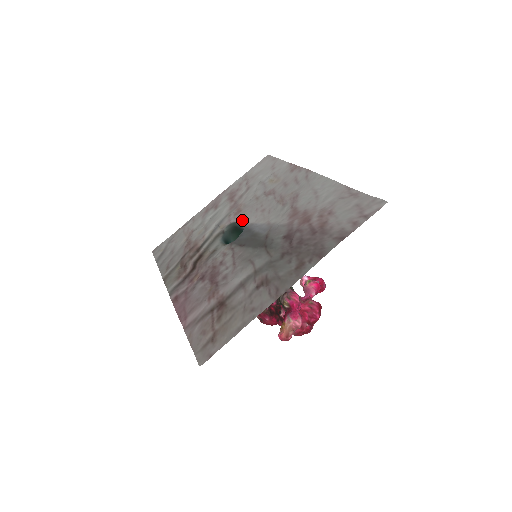
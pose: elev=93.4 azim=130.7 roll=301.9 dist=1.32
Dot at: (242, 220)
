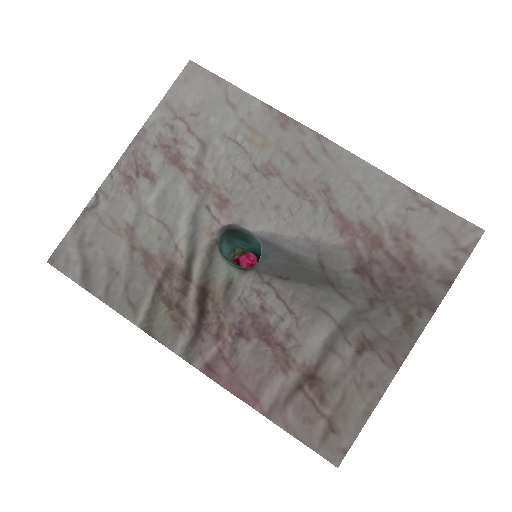
Dot at: (244, 223)
